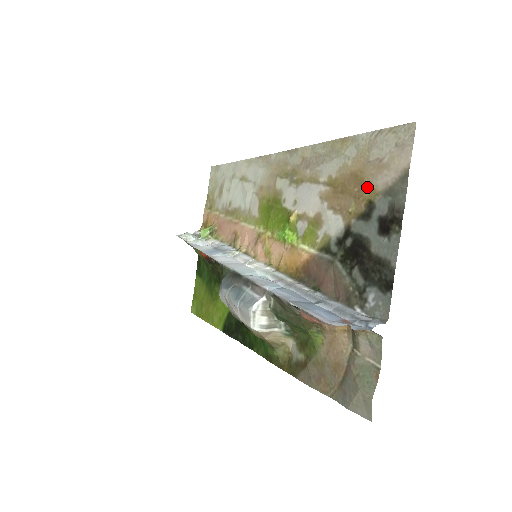
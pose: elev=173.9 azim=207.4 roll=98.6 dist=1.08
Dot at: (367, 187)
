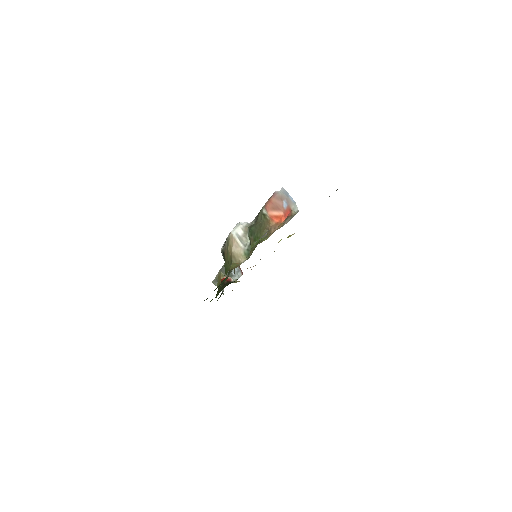
Dot at: occluded
